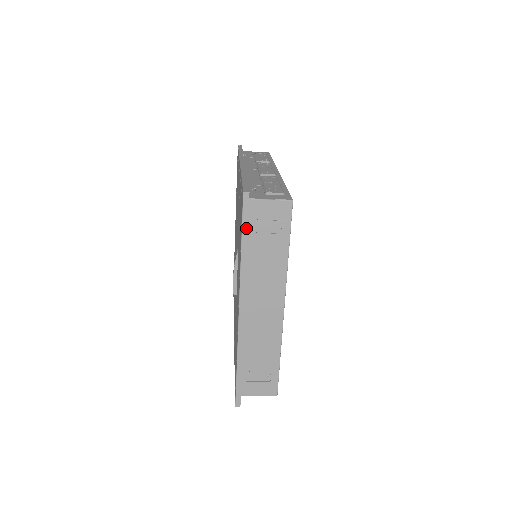
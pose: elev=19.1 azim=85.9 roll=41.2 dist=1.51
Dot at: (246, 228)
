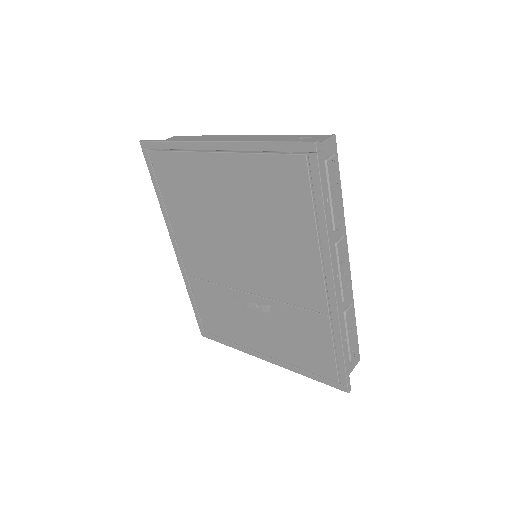
Dot at: (325, 381)
